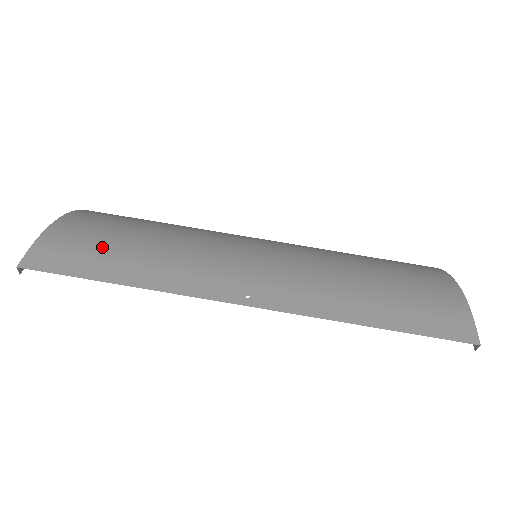
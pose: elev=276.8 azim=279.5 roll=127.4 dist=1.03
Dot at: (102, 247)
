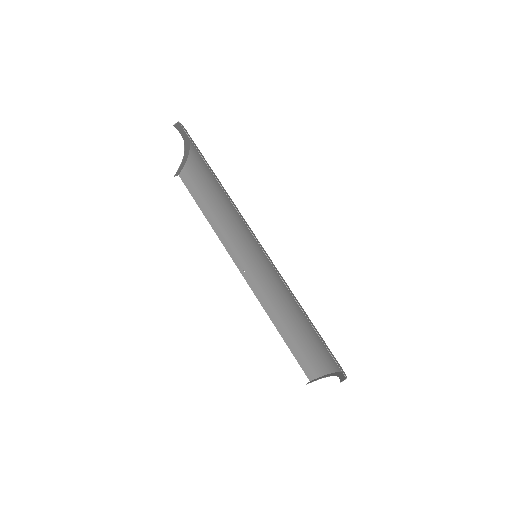
Dot at: occluded
